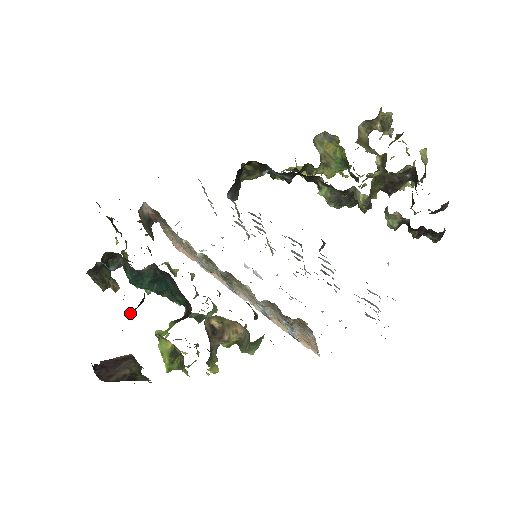
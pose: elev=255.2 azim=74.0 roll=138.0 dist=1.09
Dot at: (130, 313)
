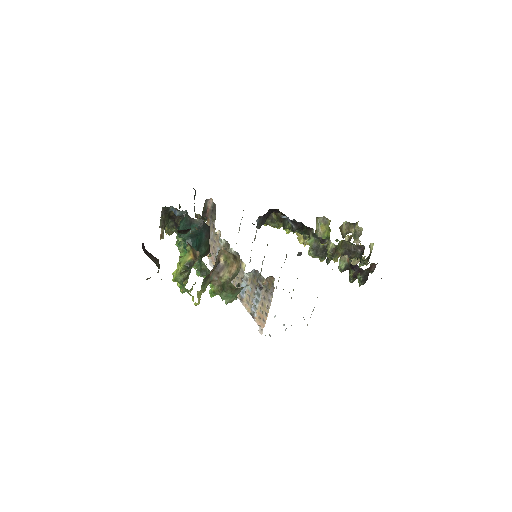
Dot at: (177, 233)
